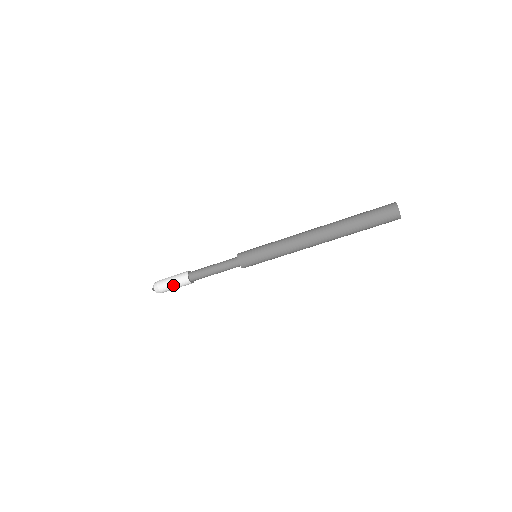
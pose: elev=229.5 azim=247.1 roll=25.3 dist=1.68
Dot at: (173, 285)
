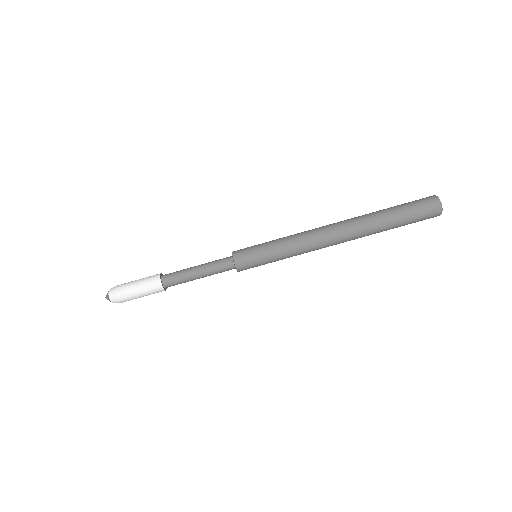
Dot at: (136, 286)
